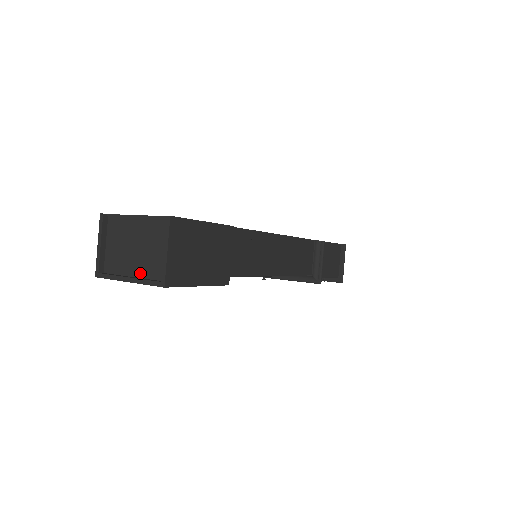
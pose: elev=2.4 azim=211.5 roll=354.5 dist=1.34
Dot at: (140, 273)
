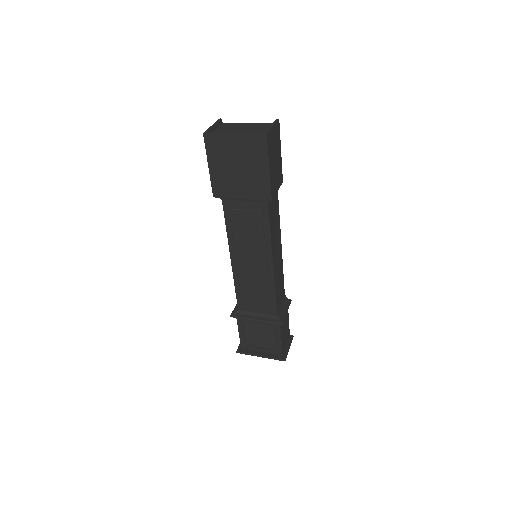
Dot at: occluded
